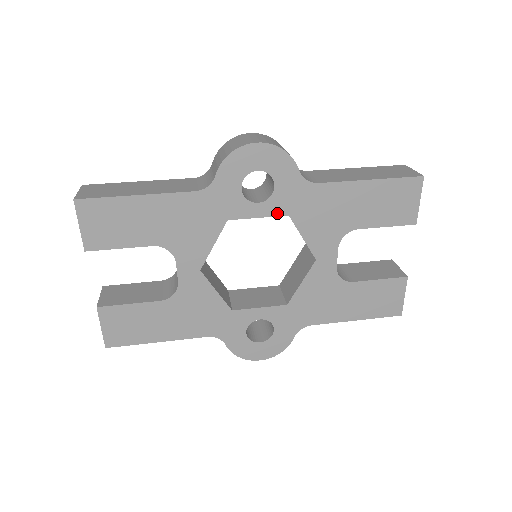
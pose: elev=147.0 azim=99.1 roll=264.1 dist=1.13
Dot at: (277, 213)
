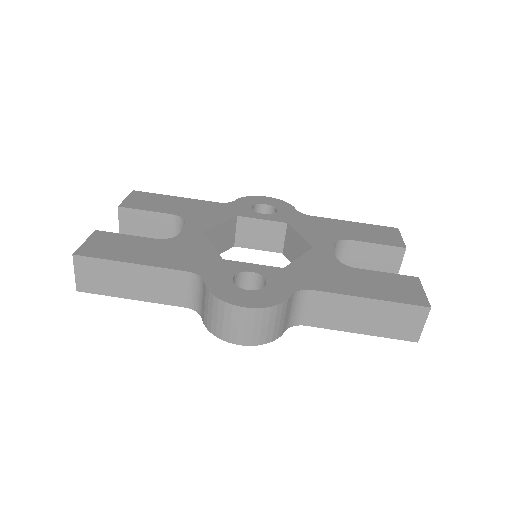
Dot at: occluded
